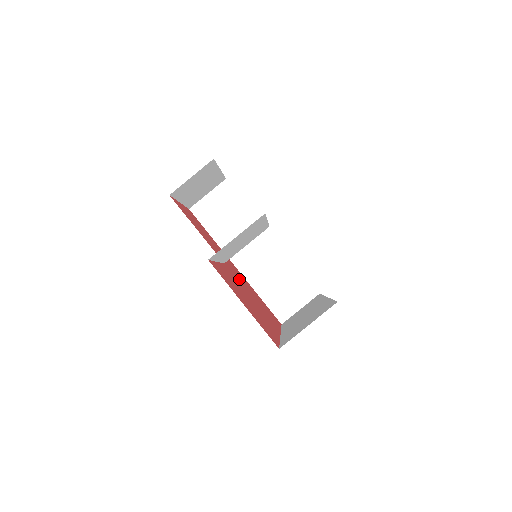
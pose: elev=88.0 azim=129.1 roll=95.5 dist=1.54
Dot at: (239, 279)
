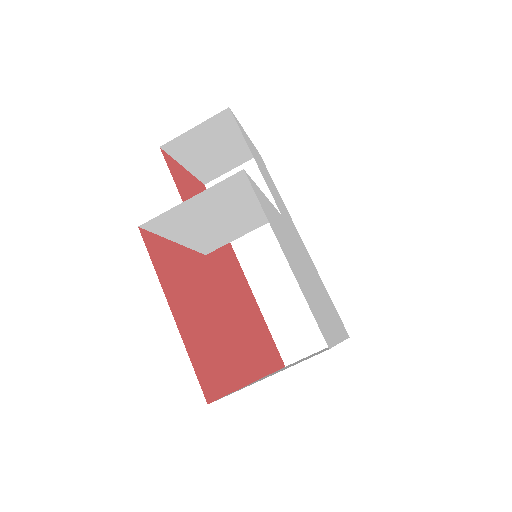
Dot at: (228, 284)
